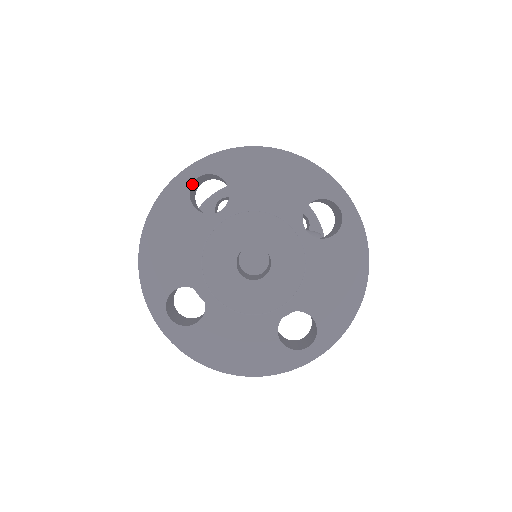
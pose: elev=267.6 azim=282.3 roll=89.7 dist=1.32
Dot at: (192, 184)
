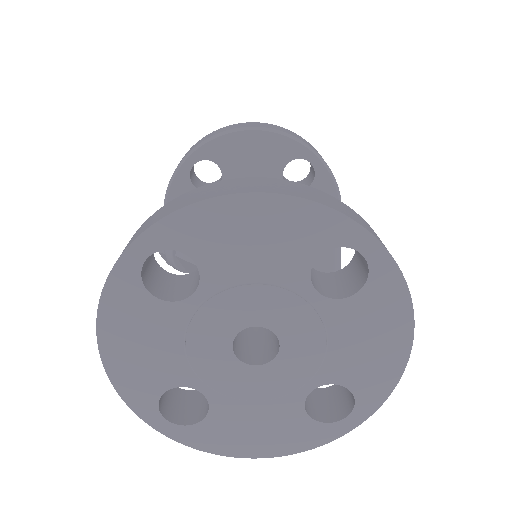
Dot at: (142, 267)
